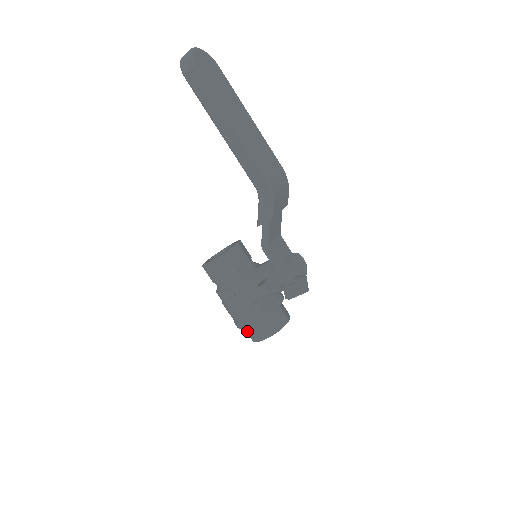
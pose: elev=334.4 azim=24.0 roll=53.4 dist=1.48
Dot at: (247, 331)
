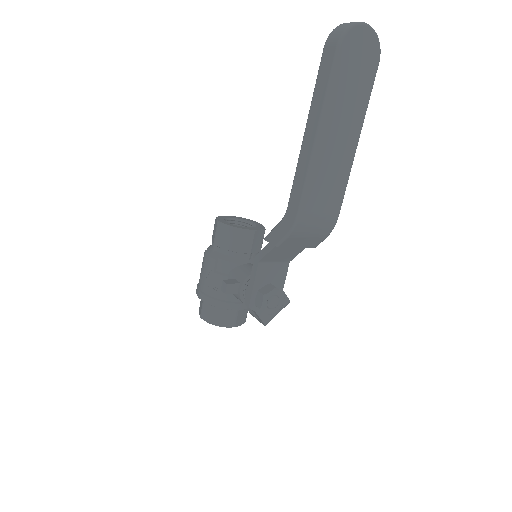
Dot at: occluded
